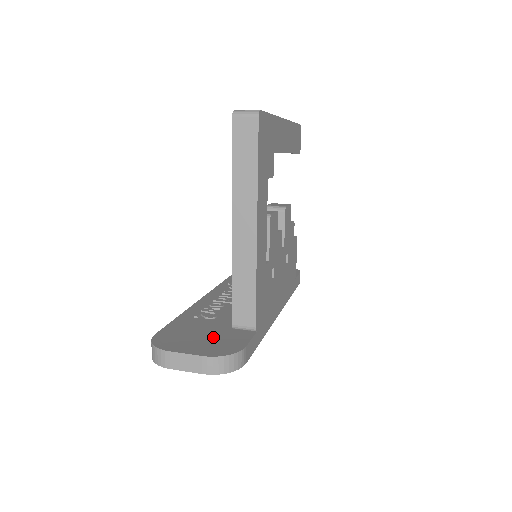
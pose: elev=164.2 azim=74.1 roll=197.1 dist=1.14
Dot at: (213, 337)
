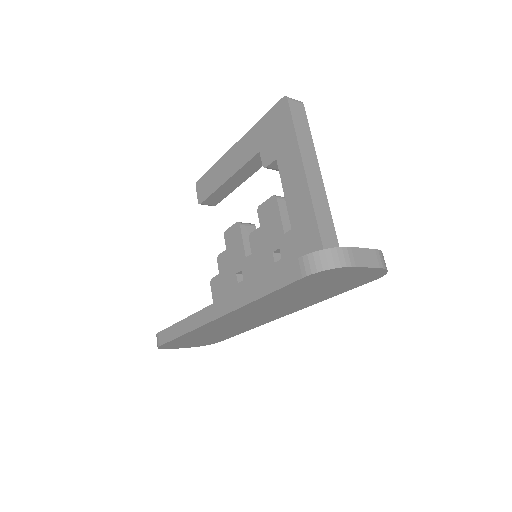
Dot at: occluded
